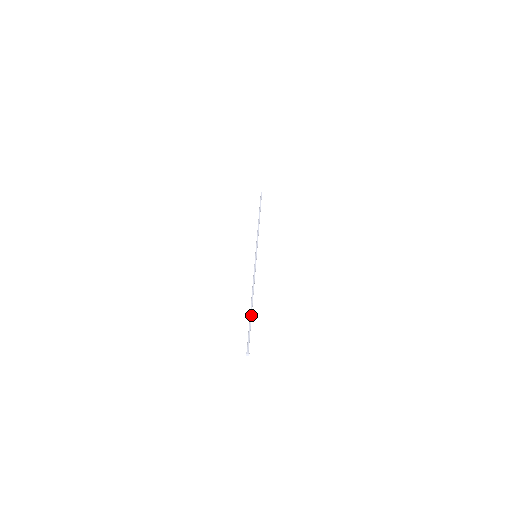
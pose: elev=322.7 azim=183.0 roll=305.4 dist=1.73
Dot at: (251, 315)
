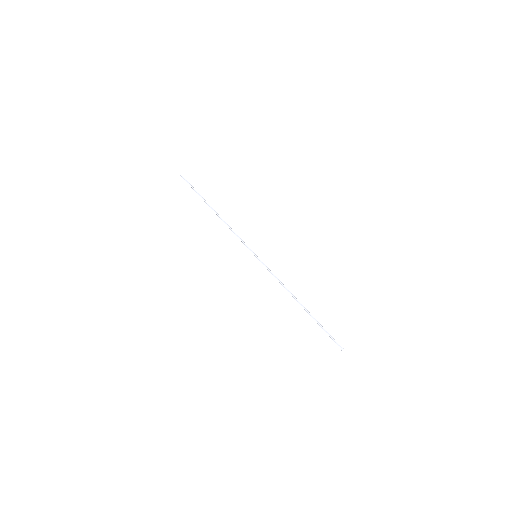
Dot at: occluded
